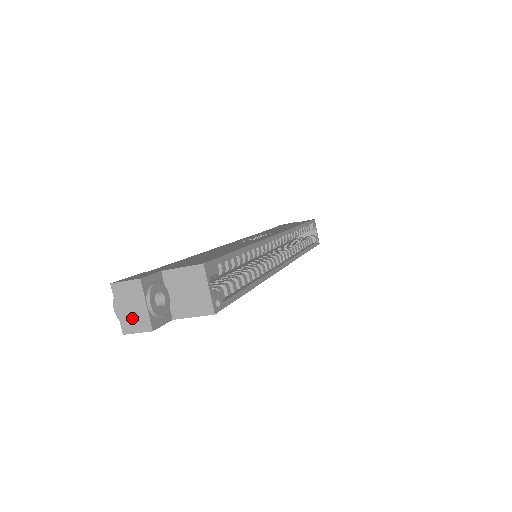
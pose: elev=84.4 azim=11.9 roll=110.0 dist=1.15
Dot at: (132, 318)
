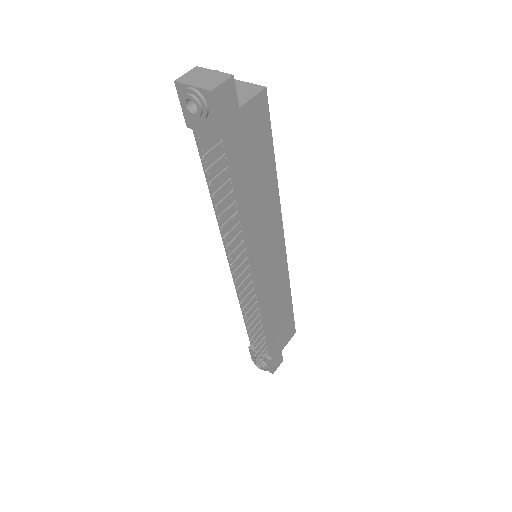
Dot at: (210, 81)
